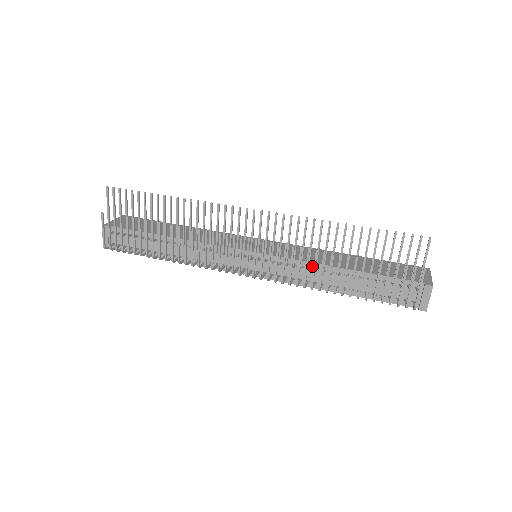
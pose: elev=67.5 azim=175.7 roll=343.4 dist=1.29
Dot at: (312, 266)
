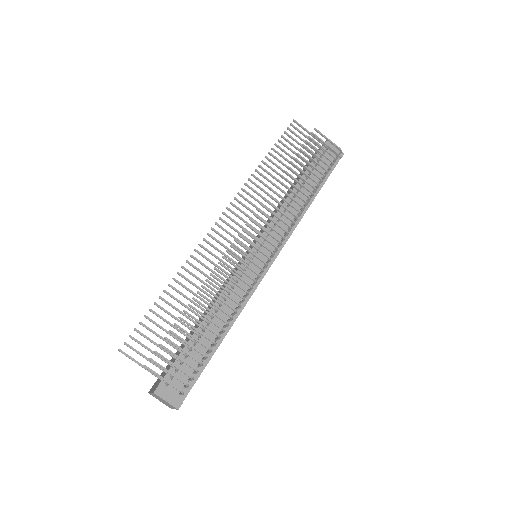
Dot at: occluded
